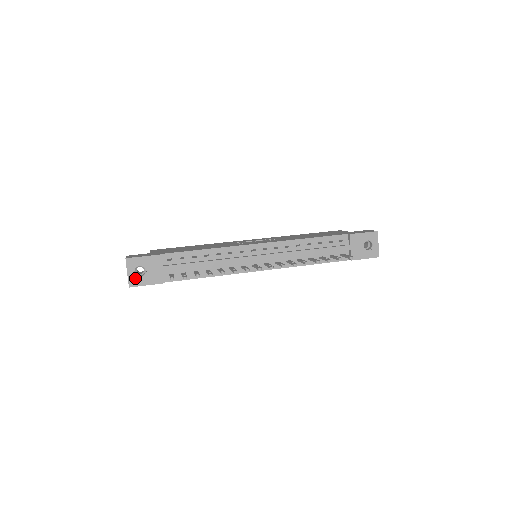
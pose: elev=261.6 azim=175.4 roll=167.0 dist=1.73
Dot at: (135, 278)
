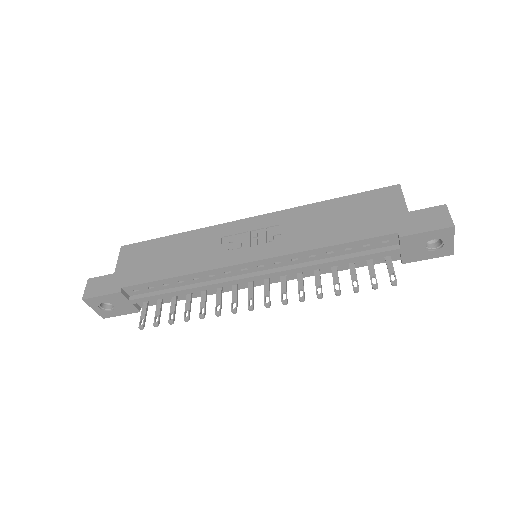
Dot at: (104, 312)
